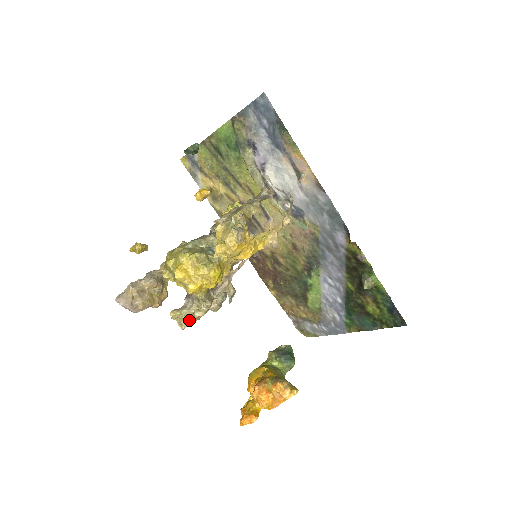
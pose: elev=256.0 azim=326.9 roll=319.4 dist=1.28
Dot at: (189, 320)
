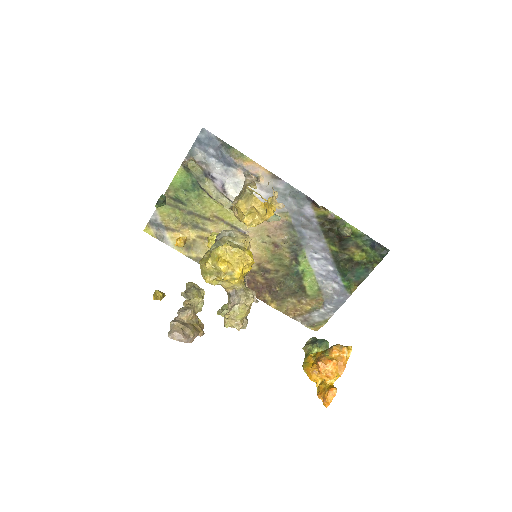
Dot at: (244, 312)
